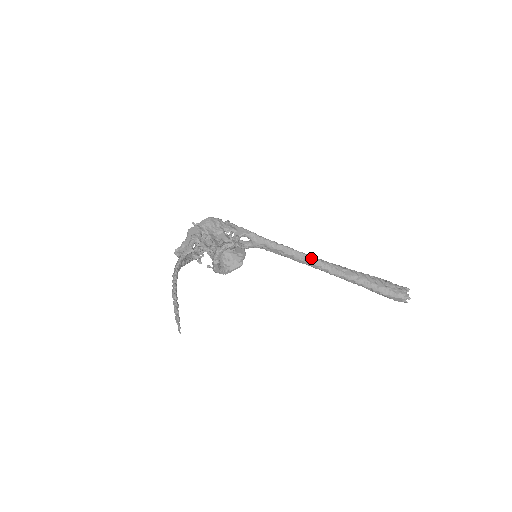
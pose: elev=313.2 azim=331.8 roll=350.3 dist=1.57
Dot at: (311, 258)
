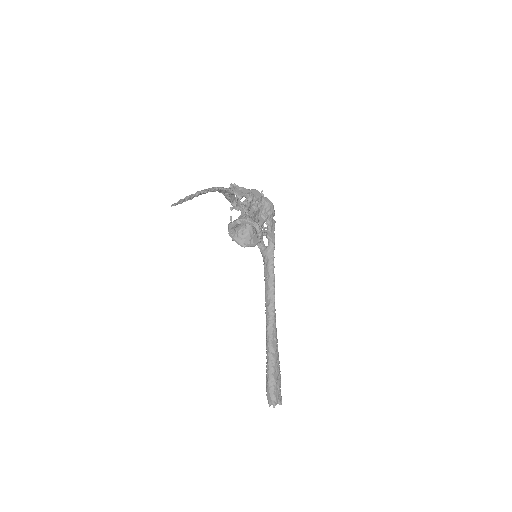
Dot at: (273, 305)
